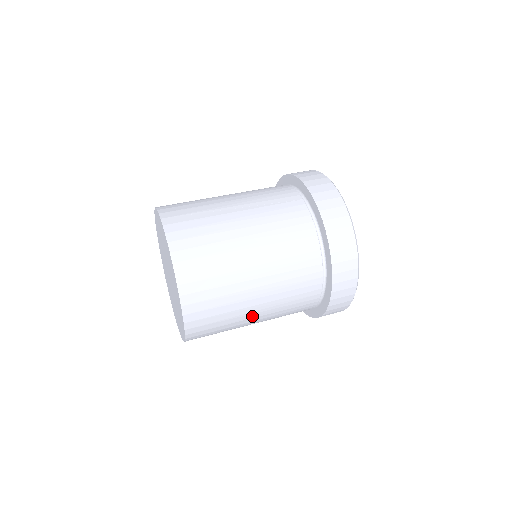
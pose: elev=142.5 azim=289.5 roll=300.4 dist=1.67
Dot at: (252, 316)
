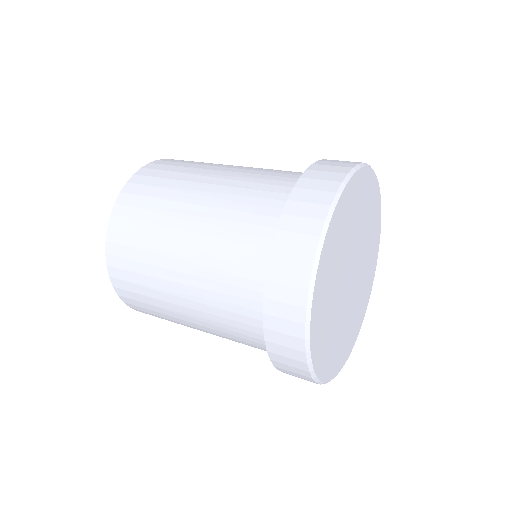
Dot at: (186, 319)
